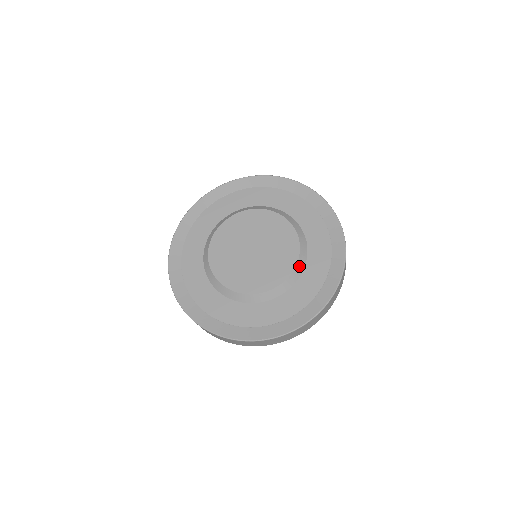
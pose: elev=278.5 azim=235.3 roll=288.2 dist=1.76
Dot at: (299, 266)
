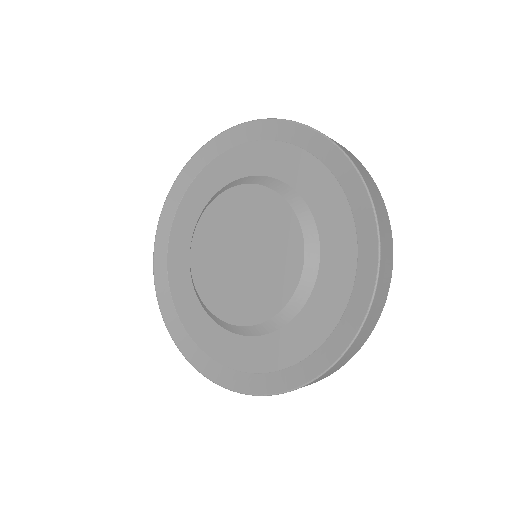
Dot at: (309, 240)
